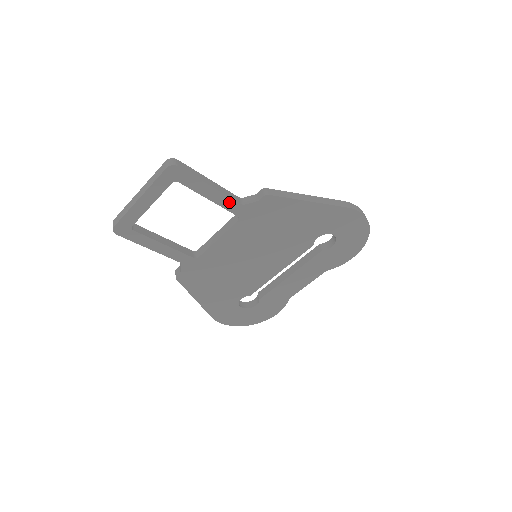
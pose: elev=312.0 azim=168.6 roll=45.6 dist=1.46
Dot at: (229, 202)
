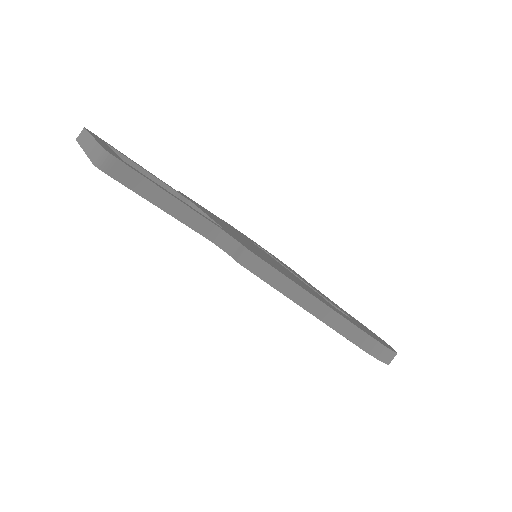
Dot at: (194, 229)
